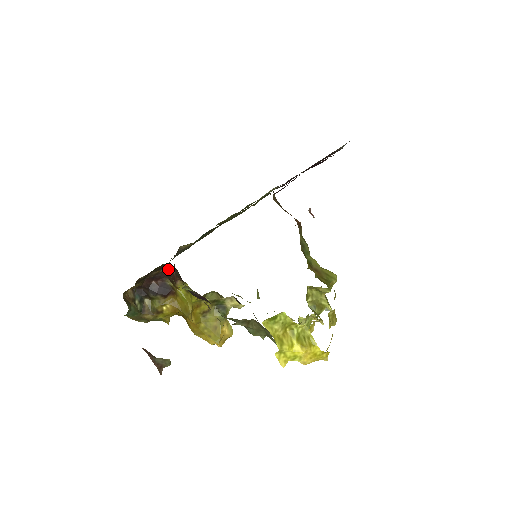
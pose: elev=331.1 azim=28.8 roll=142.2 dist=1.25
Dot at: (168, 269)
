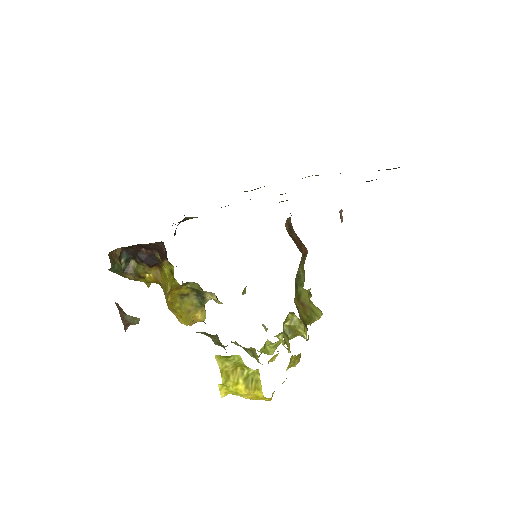
Dot at: (160, 244)
